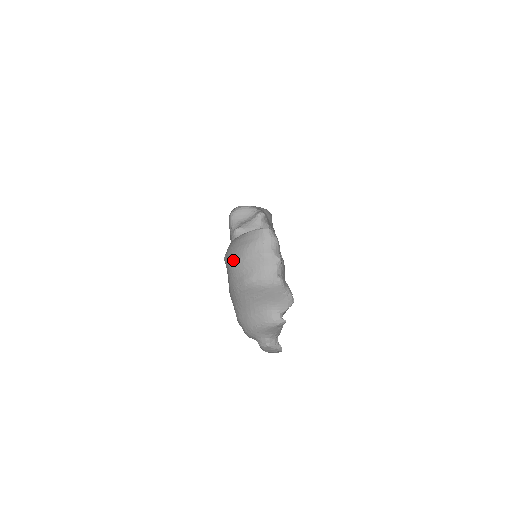
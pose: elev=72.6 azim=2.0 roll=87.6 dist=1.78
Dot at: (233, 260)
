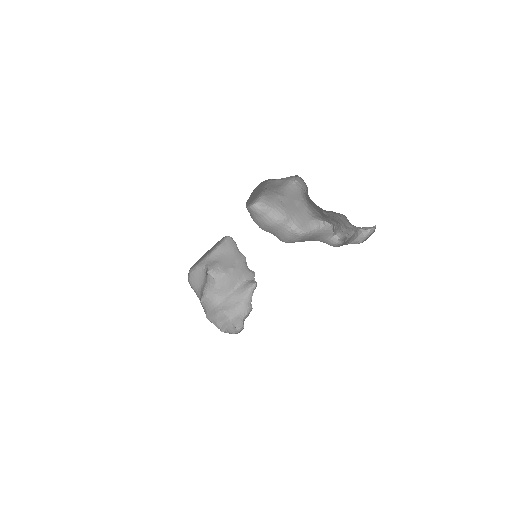
Dot at: occluded
